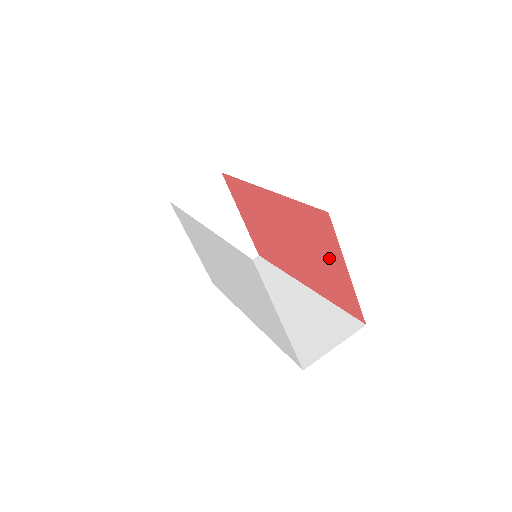
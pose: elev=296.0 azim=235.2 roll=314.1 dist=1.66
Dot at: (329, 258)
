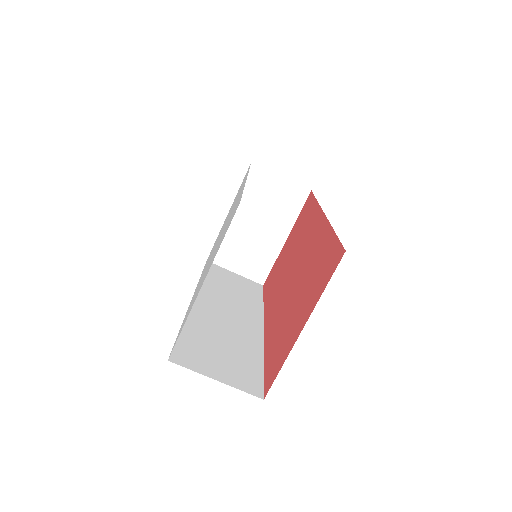
Dot at: (303, 306)
